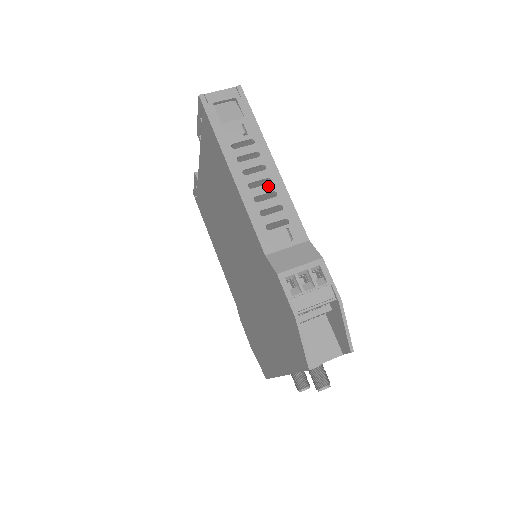
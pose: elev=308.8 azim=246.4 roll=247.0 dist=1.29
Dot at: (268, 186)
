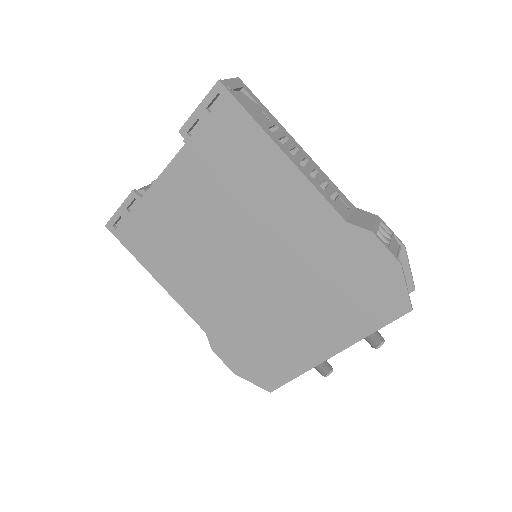
Dot at: (310, 165)
